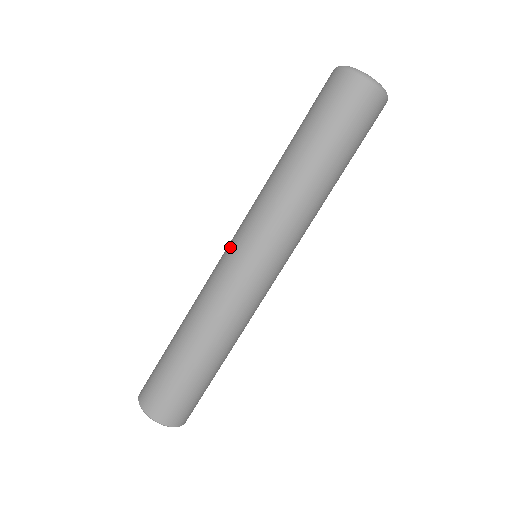
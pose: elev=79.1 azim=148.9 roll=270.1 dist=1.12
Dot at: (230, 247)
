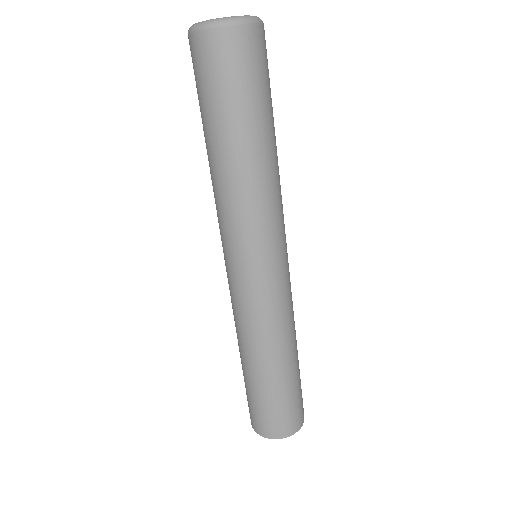
Dot at: occluded
